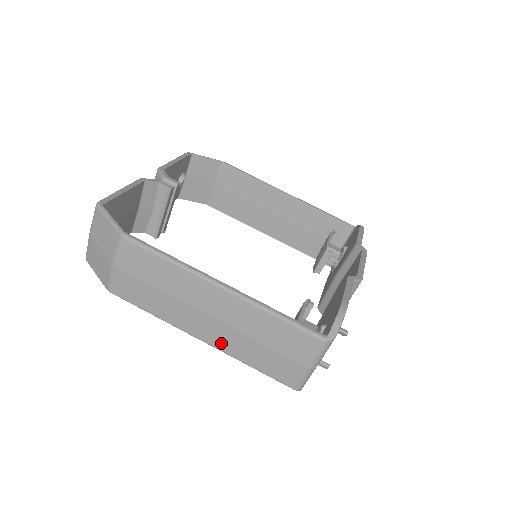
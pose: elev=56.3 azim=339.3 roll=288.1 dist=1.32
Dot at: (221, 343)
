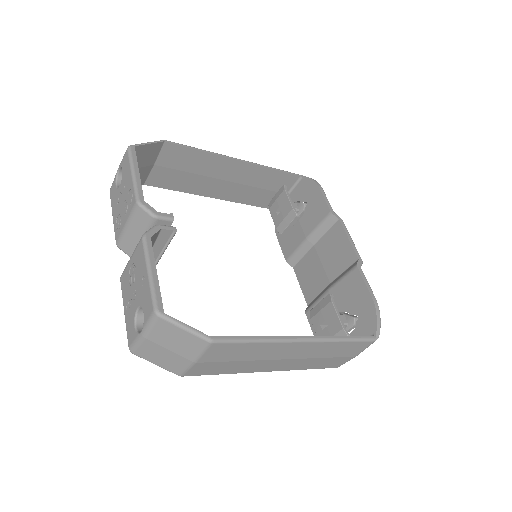
Dot at: (289, 368)
